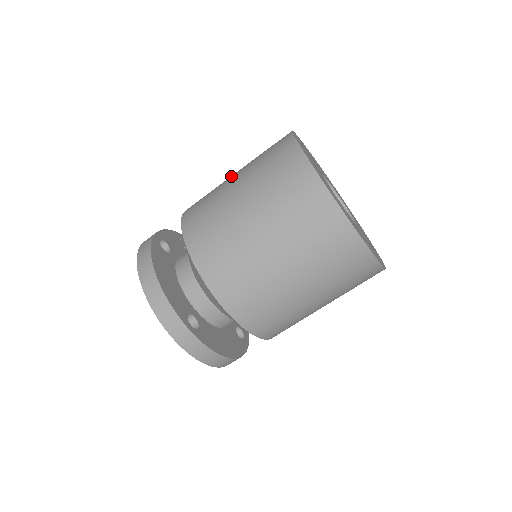
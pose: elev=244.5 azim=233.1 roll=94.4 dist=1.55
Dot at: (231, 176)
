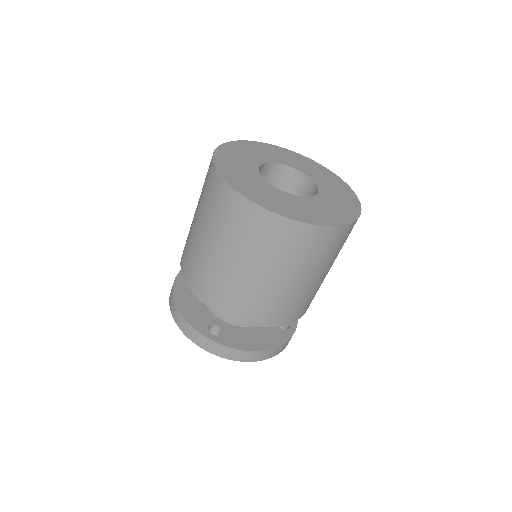
Dot at: occluded
